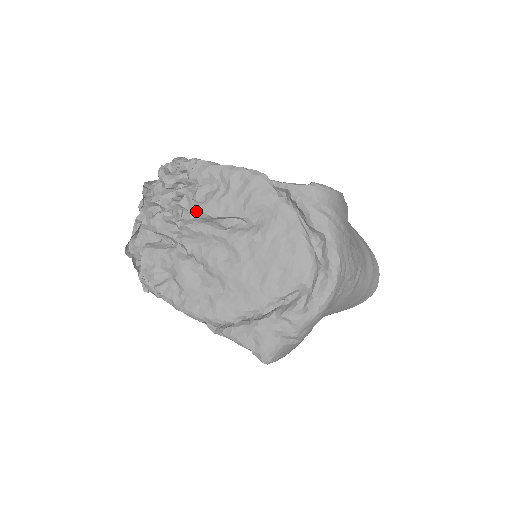
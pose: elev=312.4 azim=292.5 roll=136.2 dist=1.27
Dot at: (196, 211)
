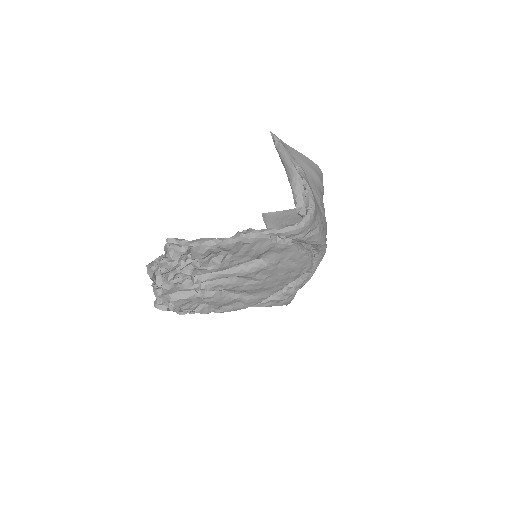
Dot at: occluded
